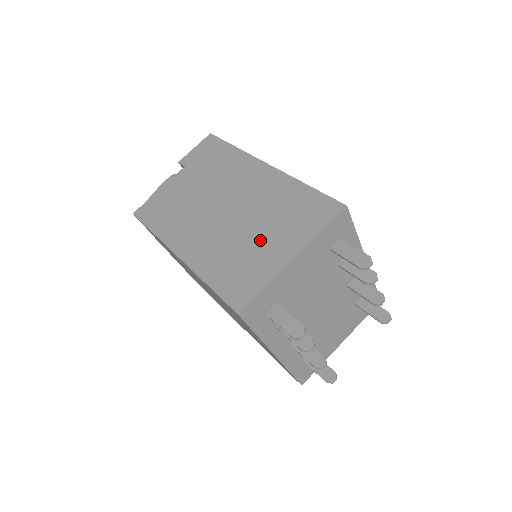
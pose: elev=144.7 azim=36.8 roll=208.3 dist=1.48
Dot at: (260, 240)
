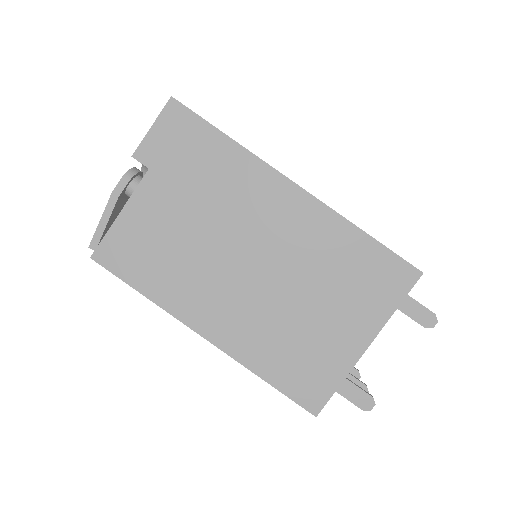
Dot at: (318, 318)
